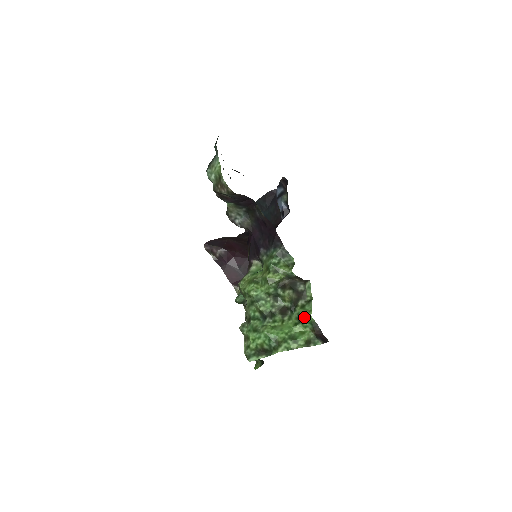
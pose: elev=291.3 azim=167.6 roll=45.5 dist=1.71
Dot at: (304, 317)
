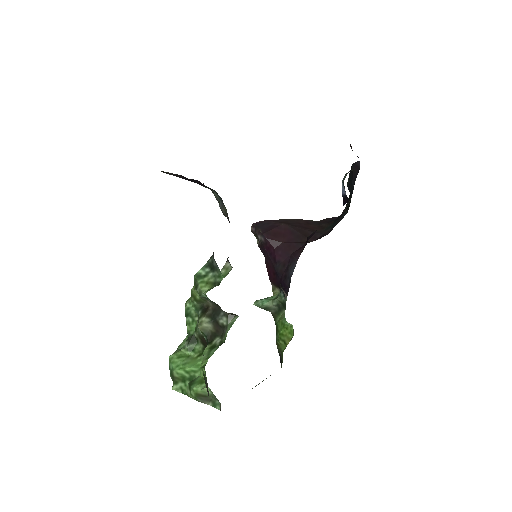
Dot at: occluded
